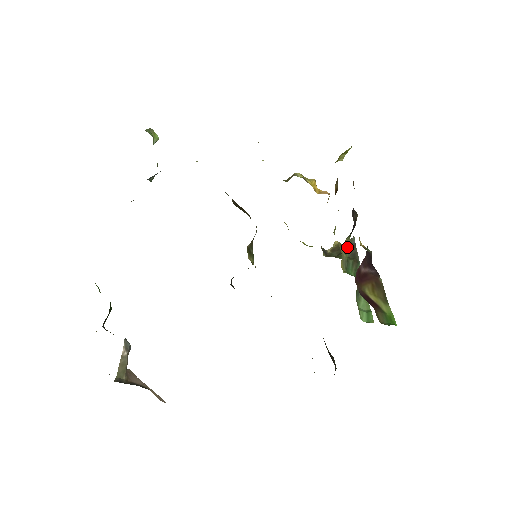
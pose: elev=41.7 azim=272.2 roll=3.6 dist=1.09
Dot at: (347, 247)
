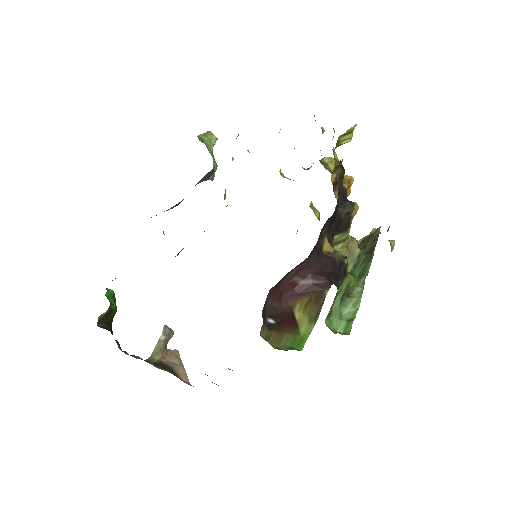
Dot at: (370, 239)
